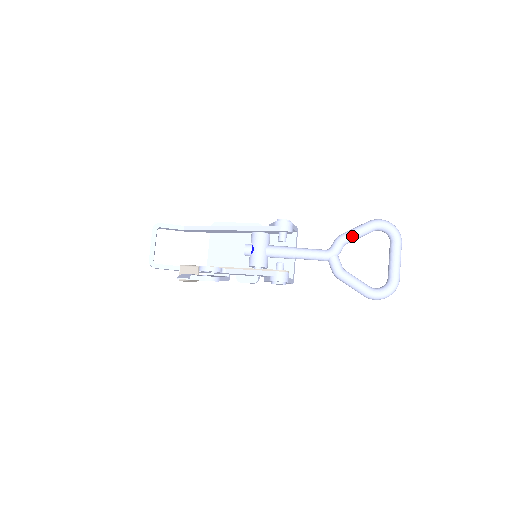
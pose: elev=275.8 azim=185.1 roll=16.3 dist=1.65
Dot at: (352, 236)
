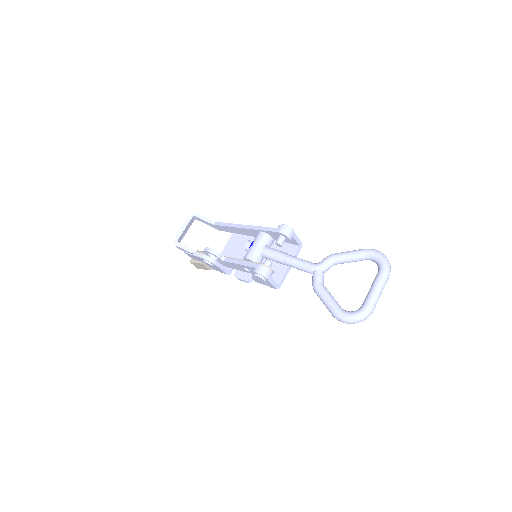
Dot at: (342, 256)
